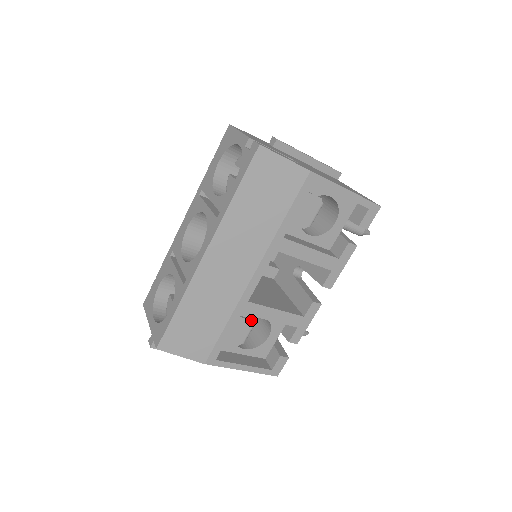
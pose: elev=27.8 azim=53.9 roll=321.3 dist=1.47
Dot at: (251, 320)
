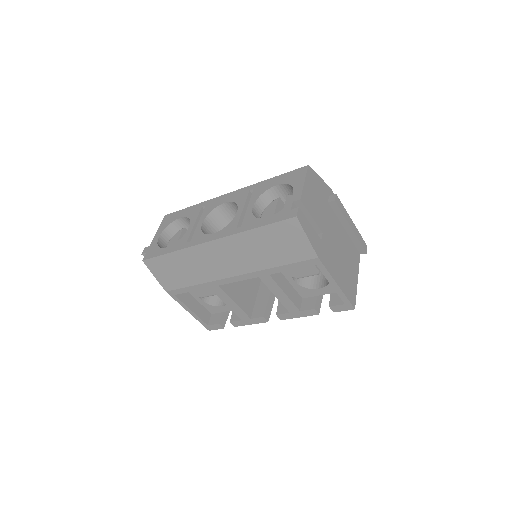
Dot at: occluded
